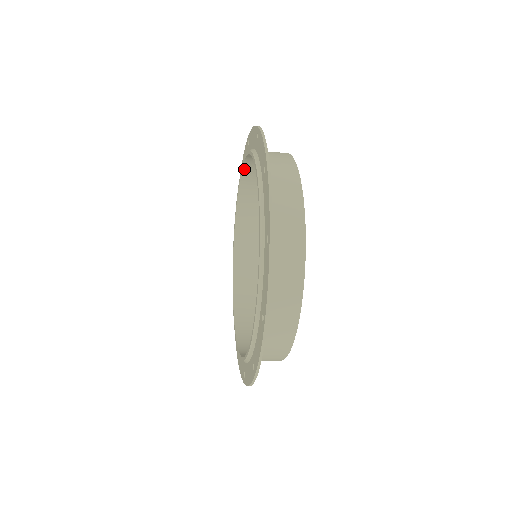
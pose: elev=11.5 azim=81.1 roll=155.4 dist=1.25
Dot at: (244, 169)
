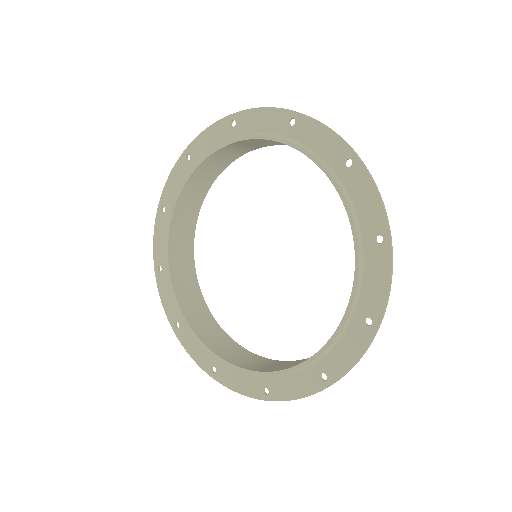
Dot at: (260, 139)
